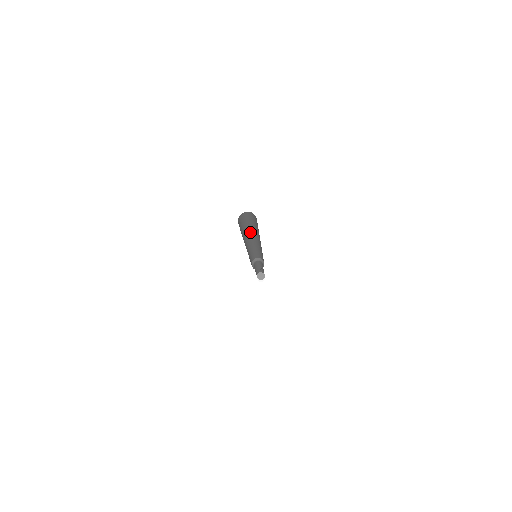
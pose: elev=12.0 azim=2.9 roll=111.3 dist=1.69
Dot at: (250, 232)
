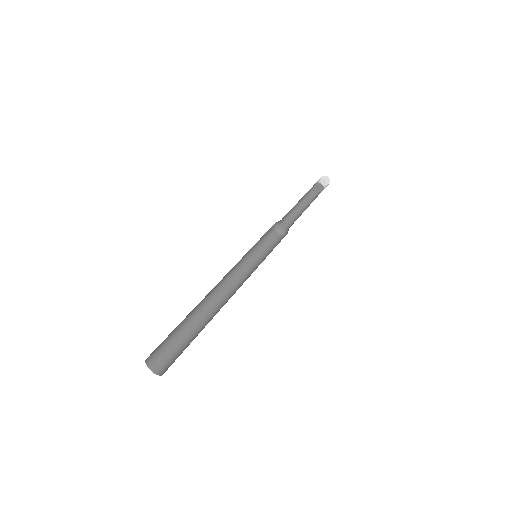
Dot at: occluded
